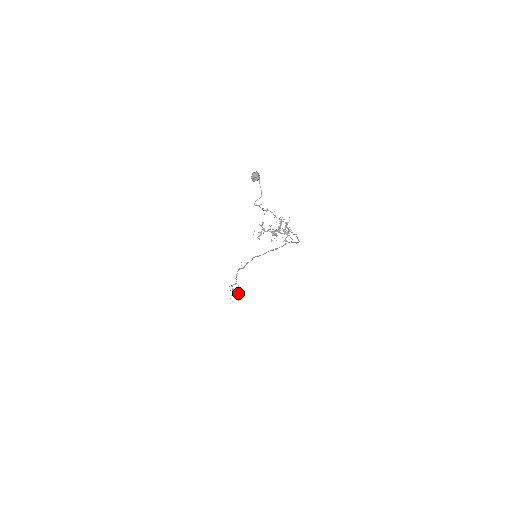
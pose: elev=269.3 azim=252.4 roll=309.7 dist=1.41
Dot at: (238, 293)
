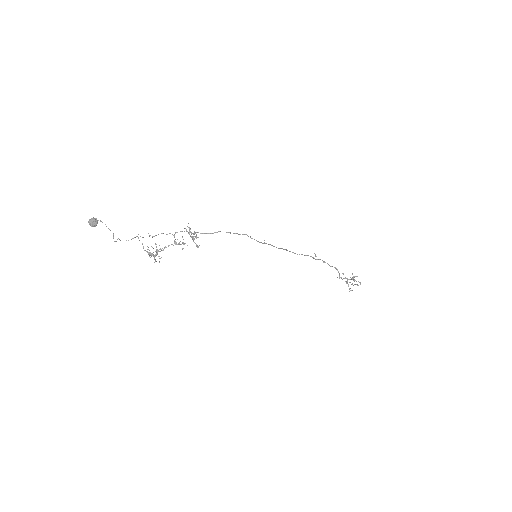
Dot at: (349, 282)
